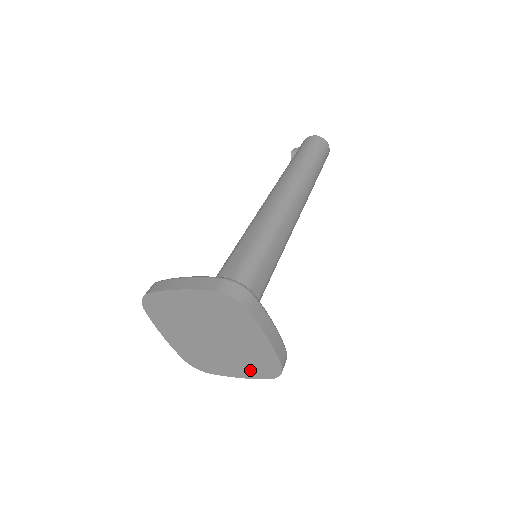
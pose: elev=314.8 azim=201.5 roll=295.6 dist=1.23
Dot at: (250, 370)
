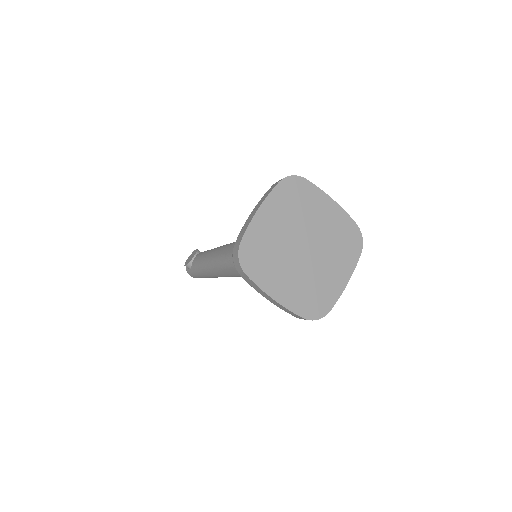
Dot at: (297, 299)
